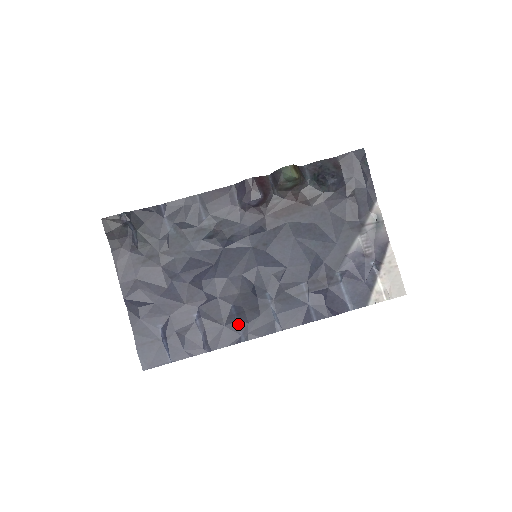
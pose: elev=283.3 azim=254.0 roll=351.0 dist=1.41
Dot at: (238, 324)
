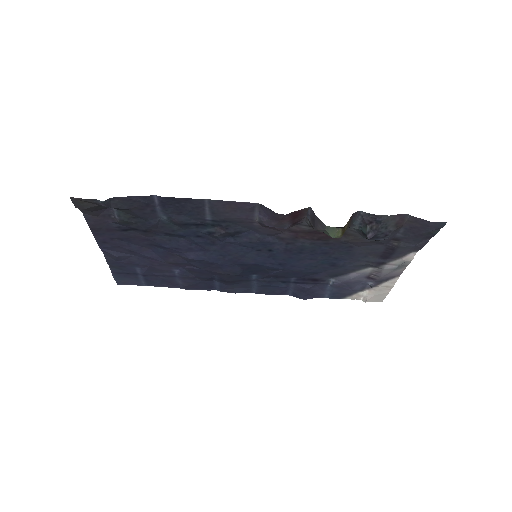
Dot at: (217, 282)
